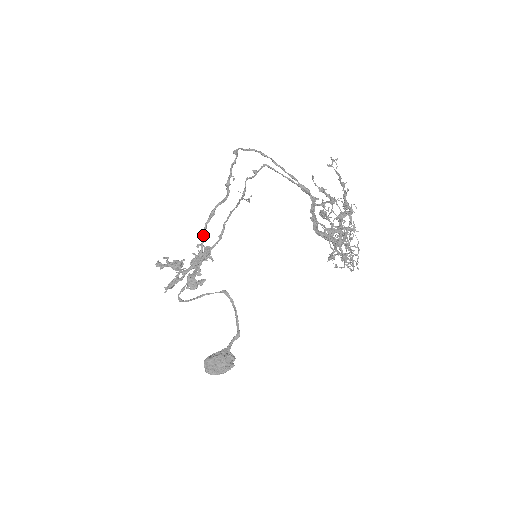
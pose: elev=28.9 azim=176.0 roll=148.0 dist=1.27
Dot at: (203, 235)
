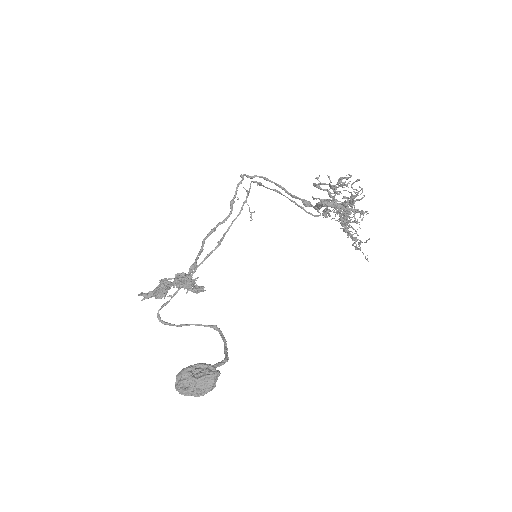
Dot at: (200, 249)
